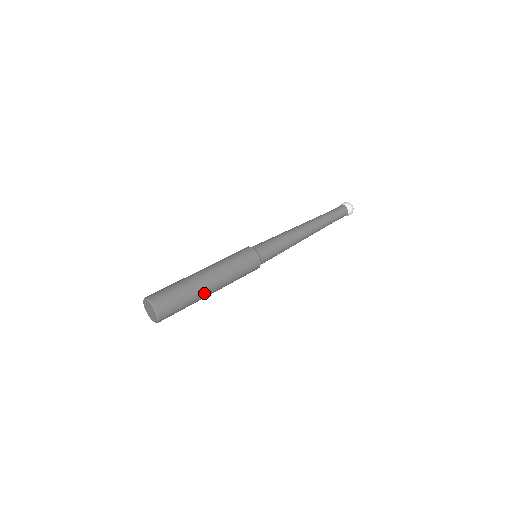
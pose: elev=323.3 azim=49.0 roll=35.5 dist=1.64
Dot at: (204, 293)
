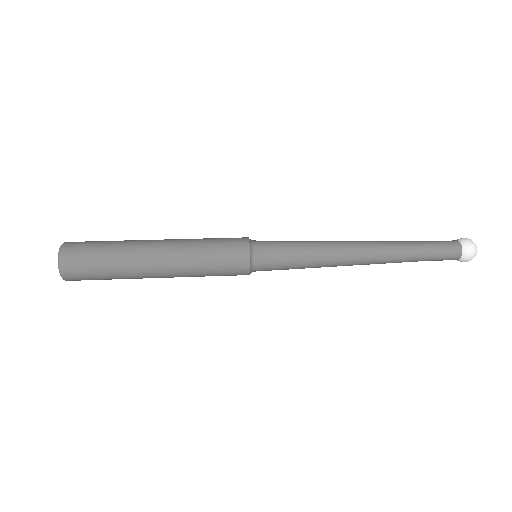
Dot at: (140, 270)
